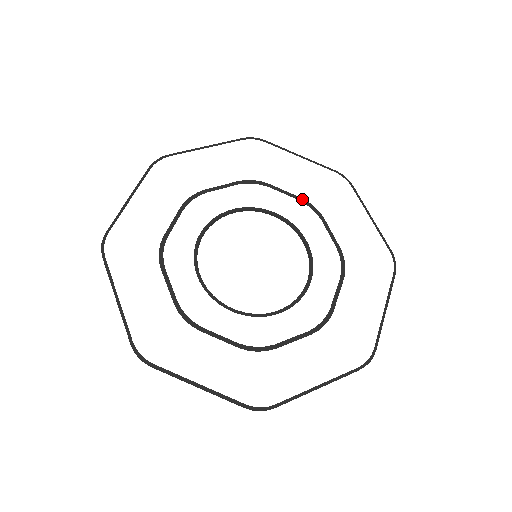
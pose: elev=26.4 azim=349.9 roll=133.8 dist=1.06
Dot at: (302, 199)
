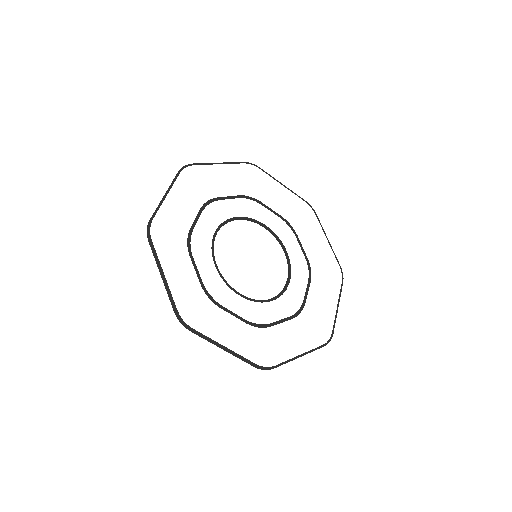
Dot at: (283, 218)
